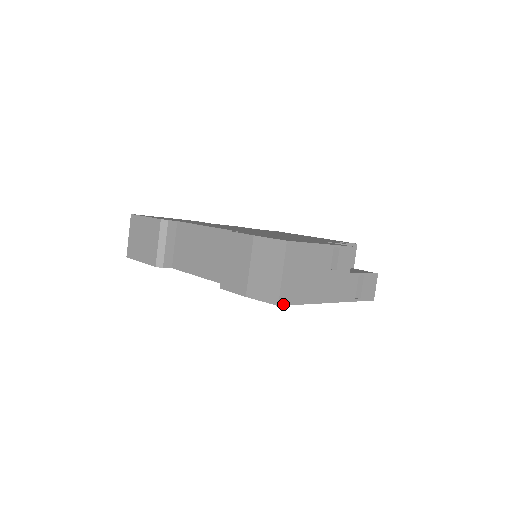
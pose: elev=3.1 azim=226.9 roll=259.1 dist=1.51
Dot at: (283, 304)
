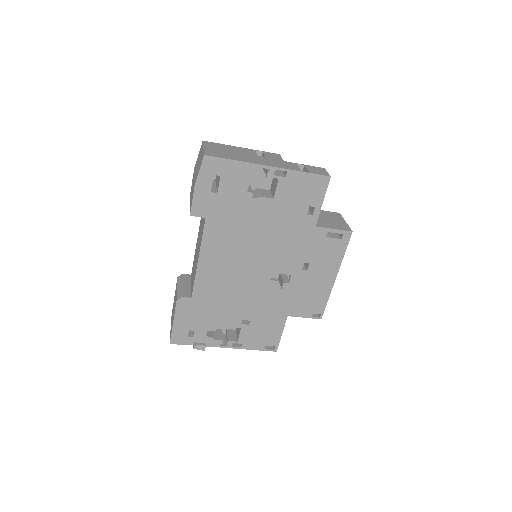
Dot at: (210, 156)
